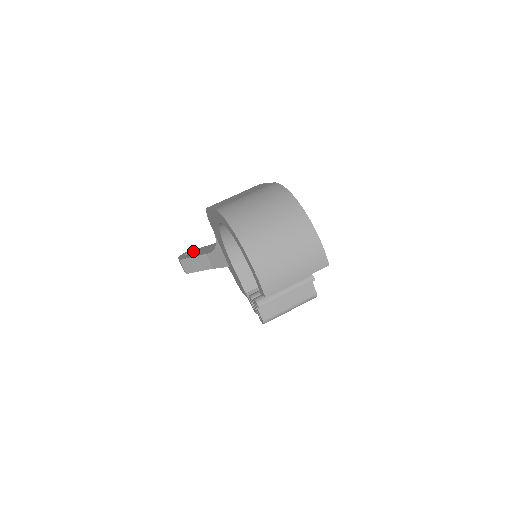
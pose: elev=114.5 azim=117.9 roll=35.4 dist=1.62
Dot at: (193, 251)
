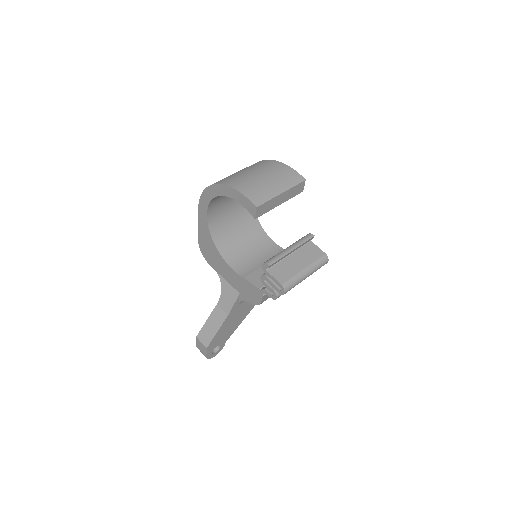
Dot at: occluded
